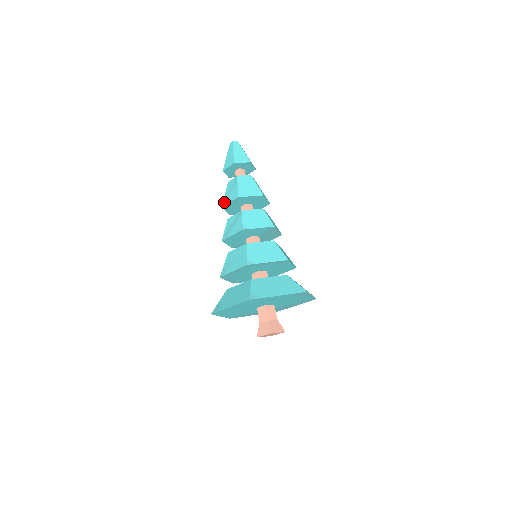
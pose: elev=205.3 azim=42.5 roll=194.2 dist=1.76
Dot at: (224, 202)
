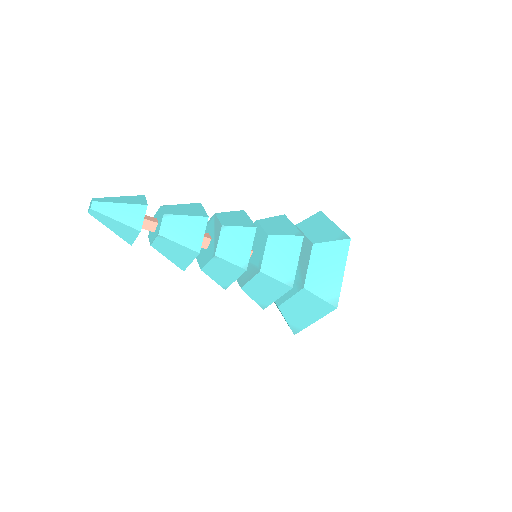
Dot at: occluded
